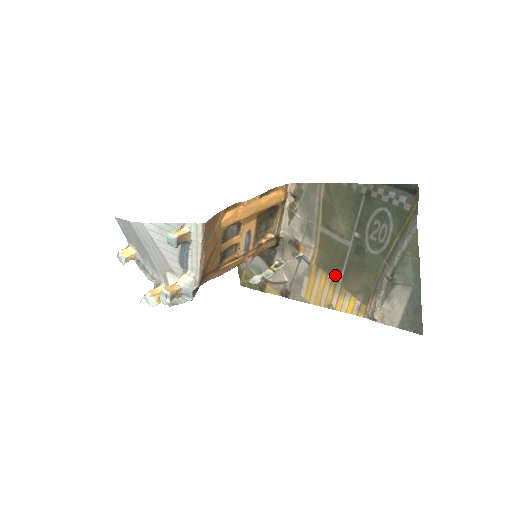
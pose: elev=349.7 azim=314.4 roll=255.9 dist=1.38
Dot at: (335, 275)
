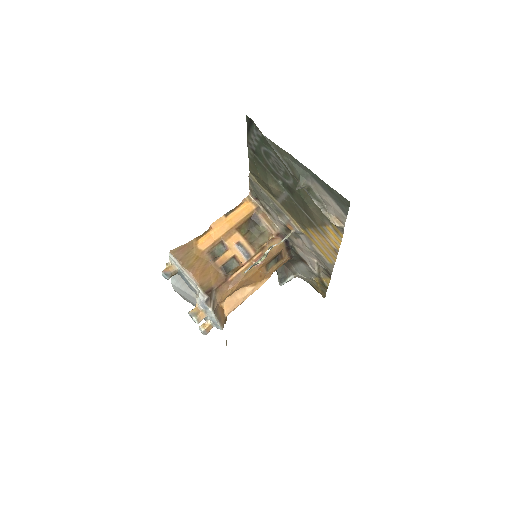
Dot at: (310, 223)
